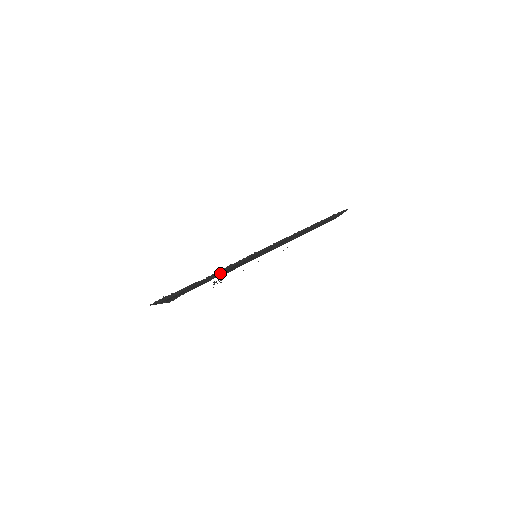
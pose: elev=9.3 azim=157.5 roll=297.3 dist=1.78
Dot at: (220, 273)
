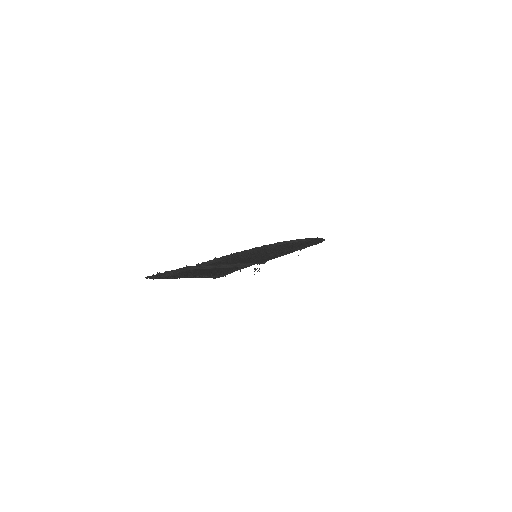
Dot at: (217, 263)
